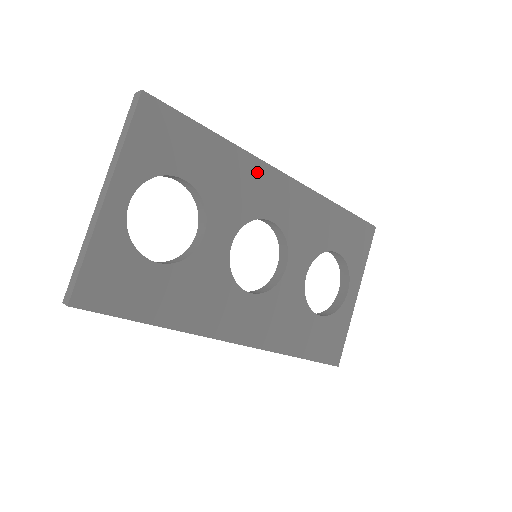
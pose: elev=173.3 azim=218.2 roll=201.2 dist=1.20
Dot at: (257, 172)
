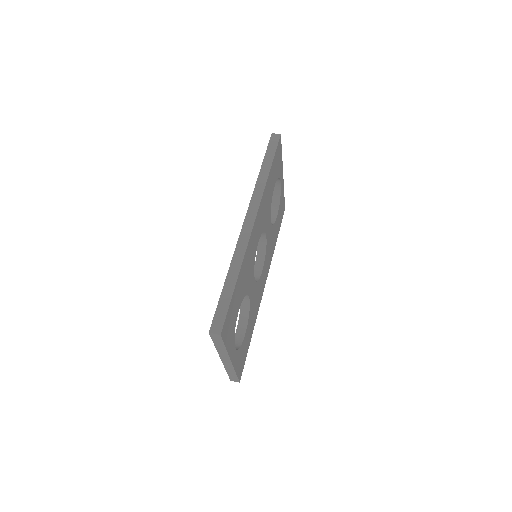
Dot at: (250, 247)
